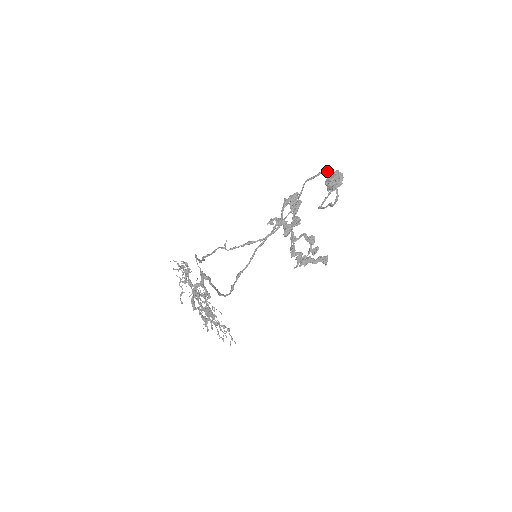
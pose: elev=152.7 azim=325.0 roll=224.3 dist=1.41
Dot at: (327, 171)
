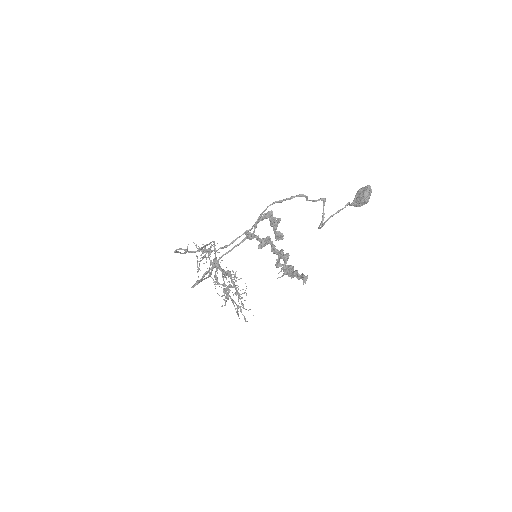
Dot at: (304, 195)
